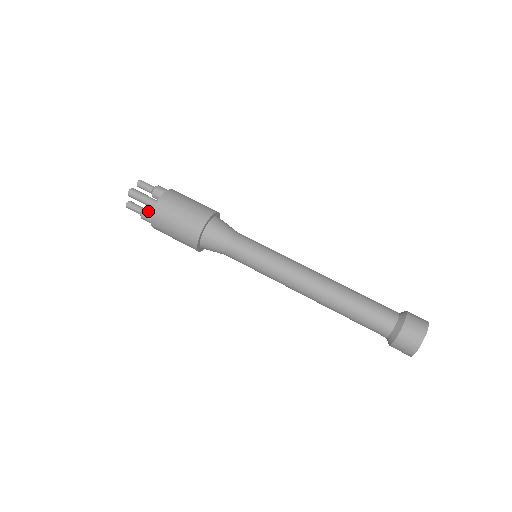
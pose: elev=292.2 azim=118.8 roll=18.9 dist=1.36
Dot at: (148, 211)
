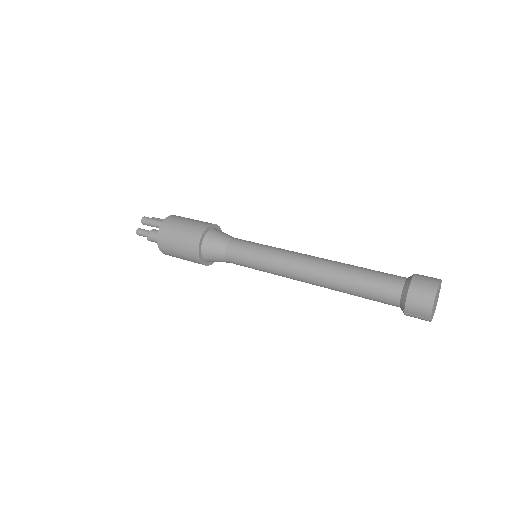
Dot at: (157, 230)
